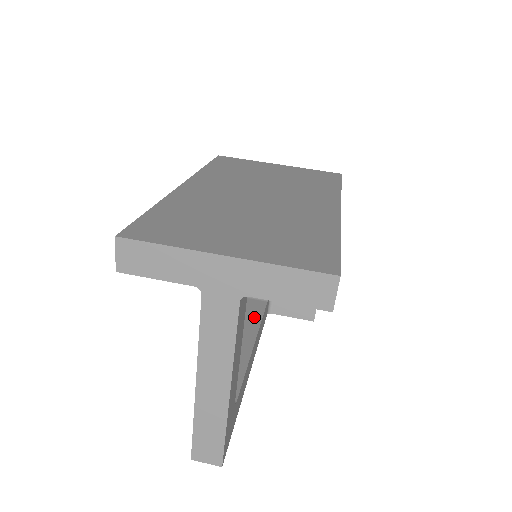
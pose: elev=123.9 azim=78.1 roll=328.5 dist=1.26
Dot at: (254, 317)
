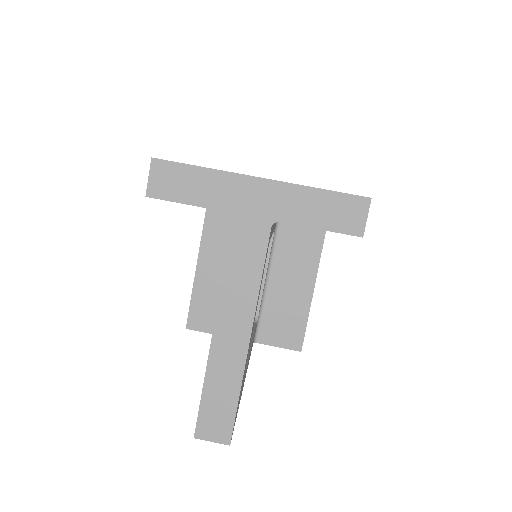
Dot at: occluded
